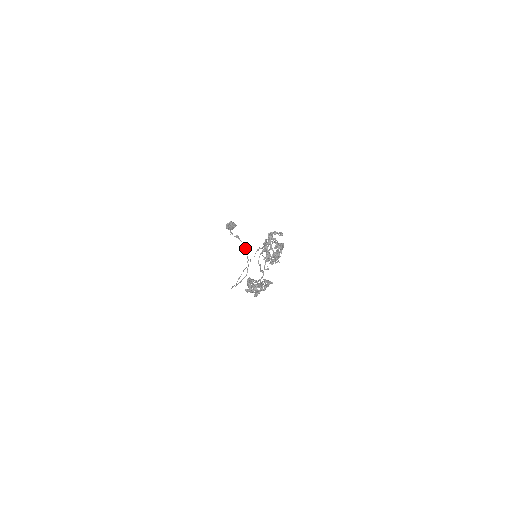
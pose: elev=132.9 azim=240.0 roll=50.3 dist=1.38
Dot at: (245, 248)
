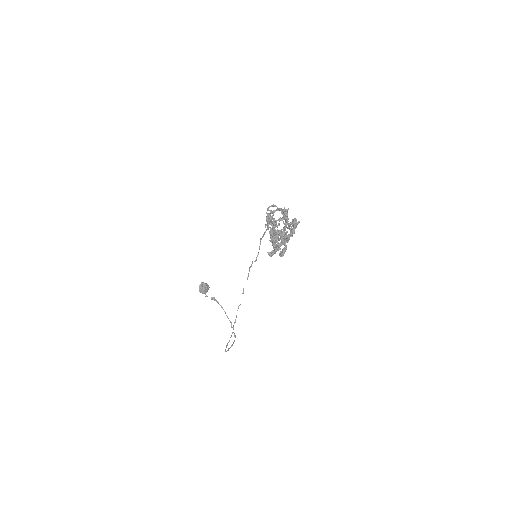
Dot at: (224, 311)
